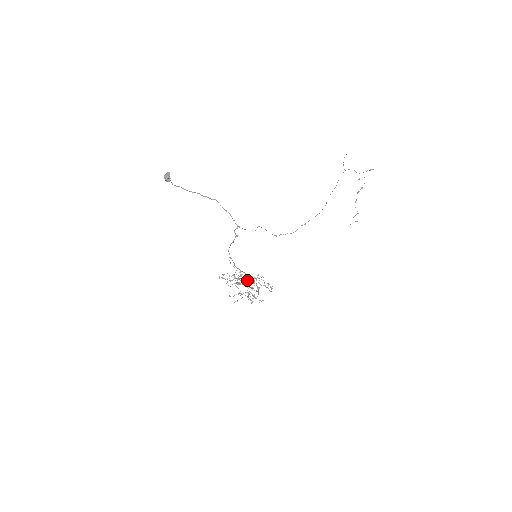
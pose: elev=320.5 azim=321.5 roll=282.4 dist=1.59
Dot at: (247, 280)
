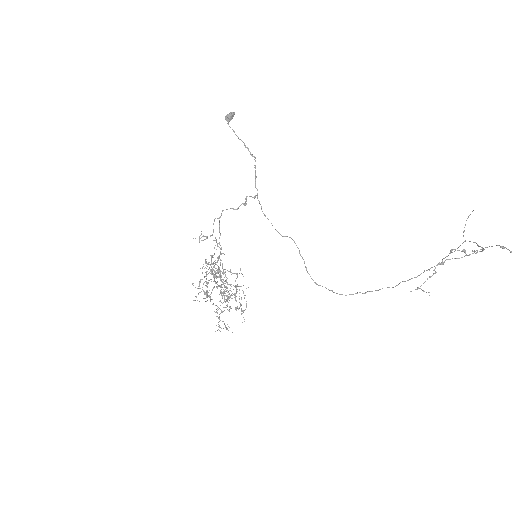
Dot at: (215, 260)
